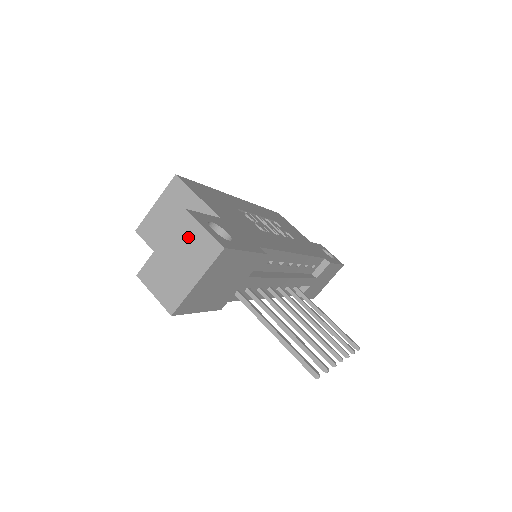
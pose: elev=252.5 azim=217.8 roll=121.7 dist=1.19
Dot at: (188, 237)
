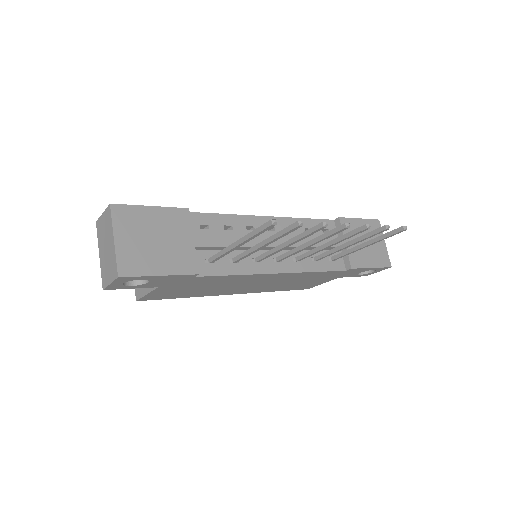
Dot at: (102, 230)
